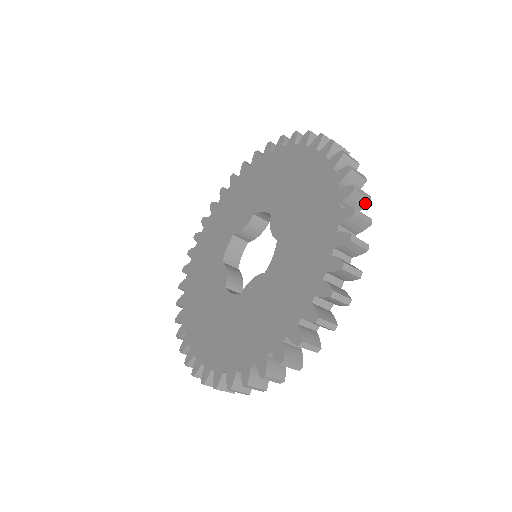
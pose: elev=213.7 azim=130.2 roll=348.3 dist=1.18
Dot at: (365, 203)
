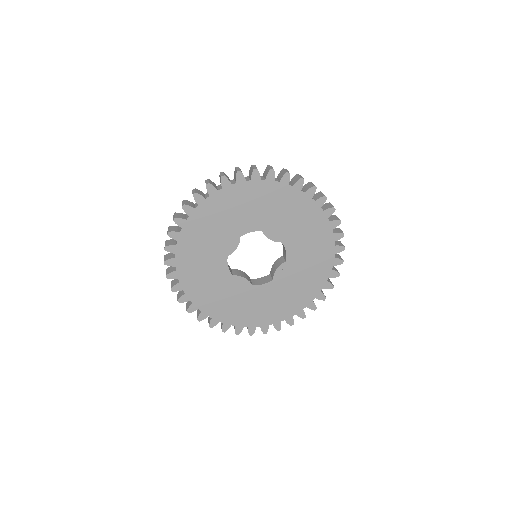
Dot at: occluded
